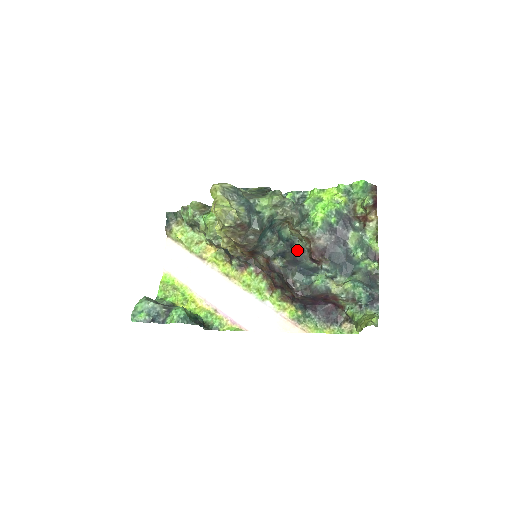
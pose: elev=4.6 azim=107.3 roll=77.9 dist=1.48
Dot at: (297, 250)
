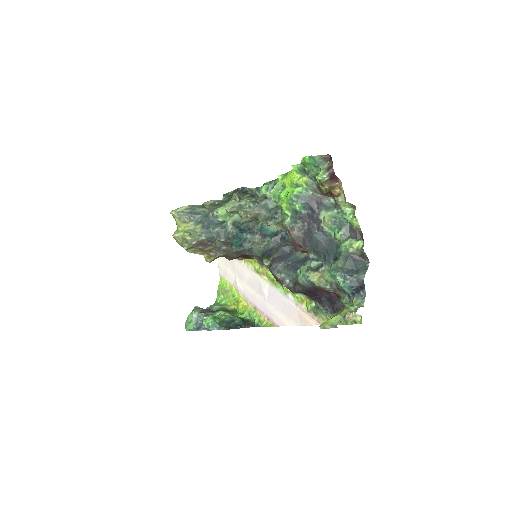
Dot at: occluded
